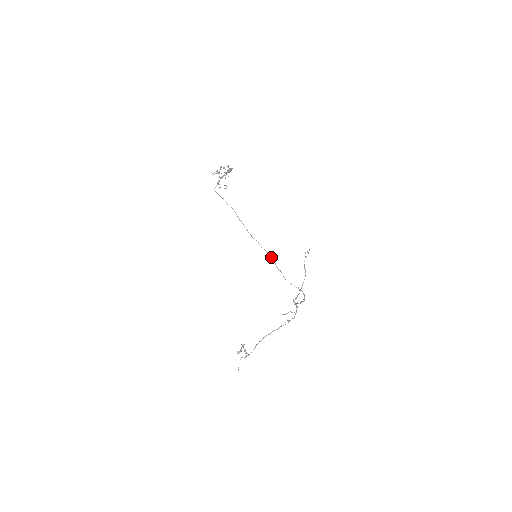
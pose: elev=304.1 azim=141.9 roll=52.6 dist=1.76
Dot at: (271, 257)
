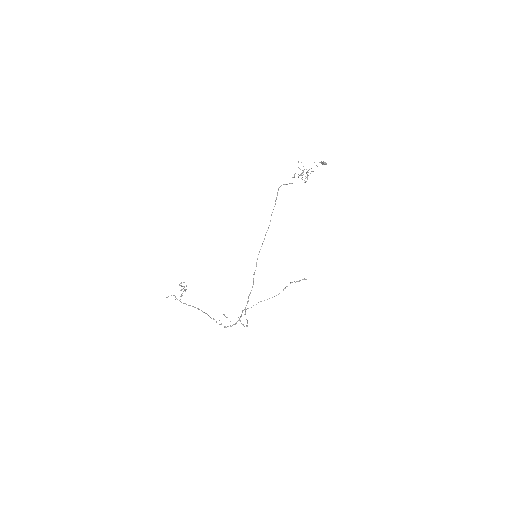
Dot at: occluded
